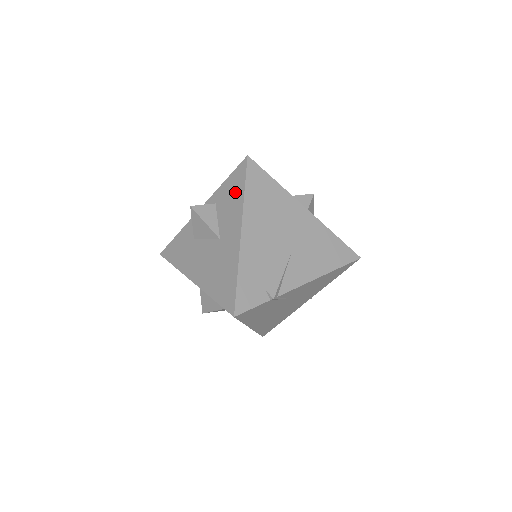
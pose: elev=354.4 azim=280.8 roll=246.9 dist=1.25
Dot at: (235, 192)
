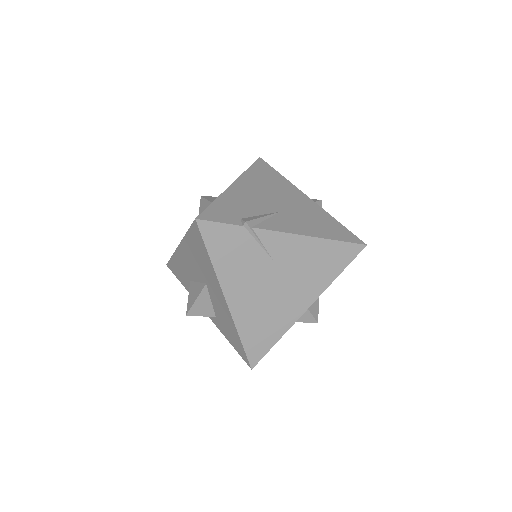
Dot at: occluded
